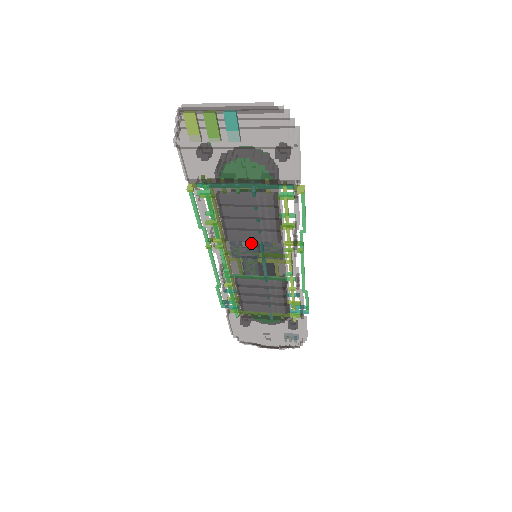
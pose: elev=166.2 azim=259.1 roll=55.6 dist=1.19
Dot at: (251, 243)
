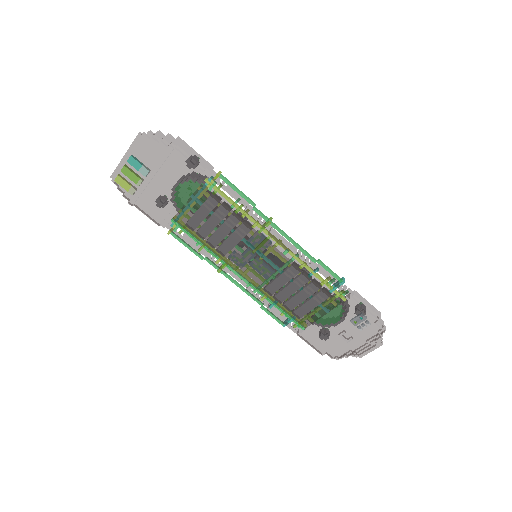
Dot at: (235, 245)
